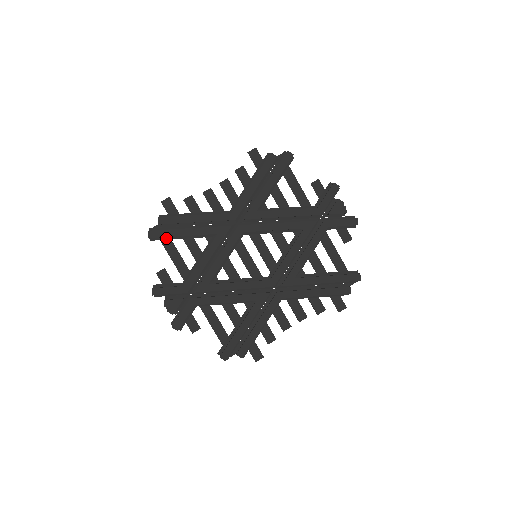
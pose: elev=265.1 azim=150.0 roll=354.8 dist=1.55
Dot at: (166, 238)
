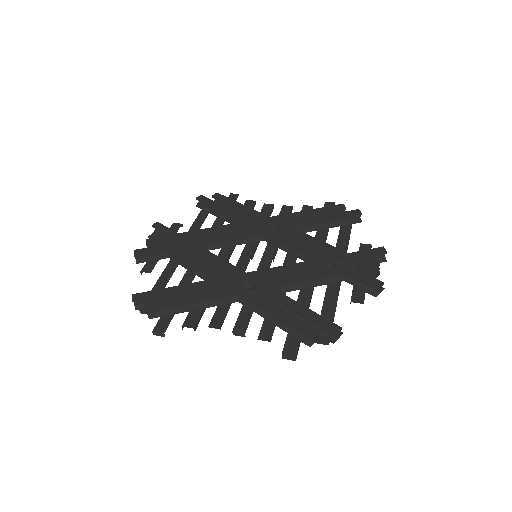
Dot at: (207, 210)
